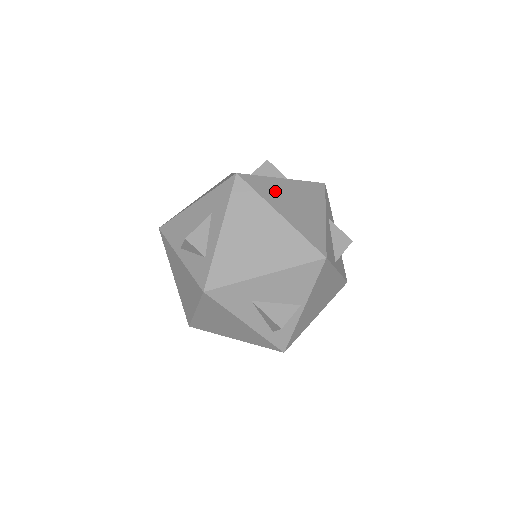
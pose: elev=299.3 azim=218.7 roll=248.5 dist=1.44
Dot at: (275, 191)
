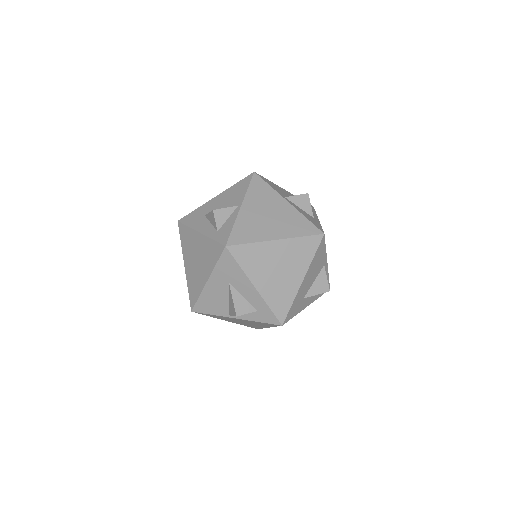
Dot at: occluded
